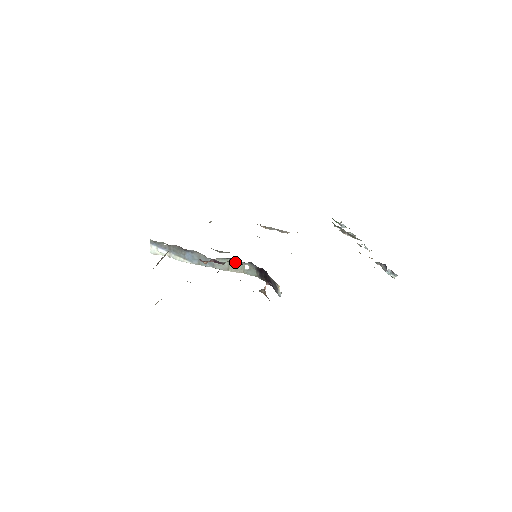
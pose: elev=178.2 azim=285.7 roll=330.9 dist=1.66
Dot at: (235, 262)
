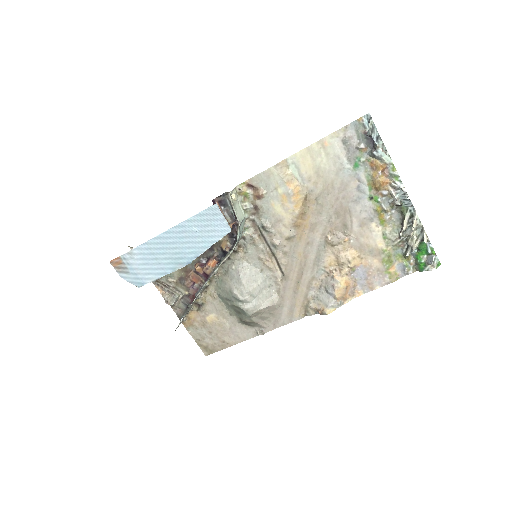
Dot at: occluded
